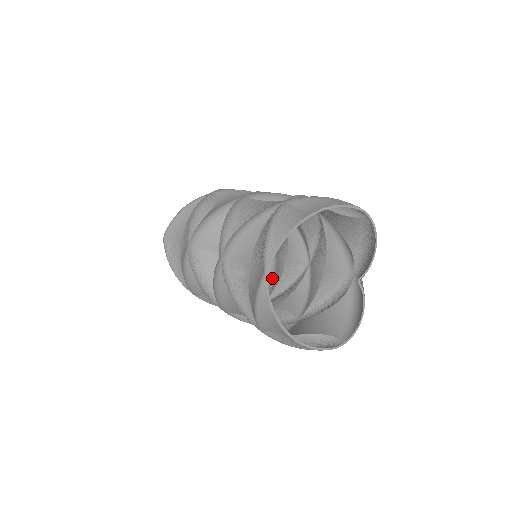
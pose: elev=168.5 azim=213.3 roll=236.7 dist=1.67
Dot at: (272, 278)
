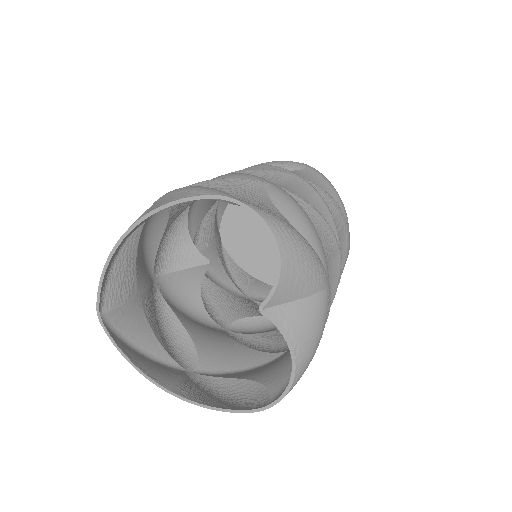
Dot at: occluded
